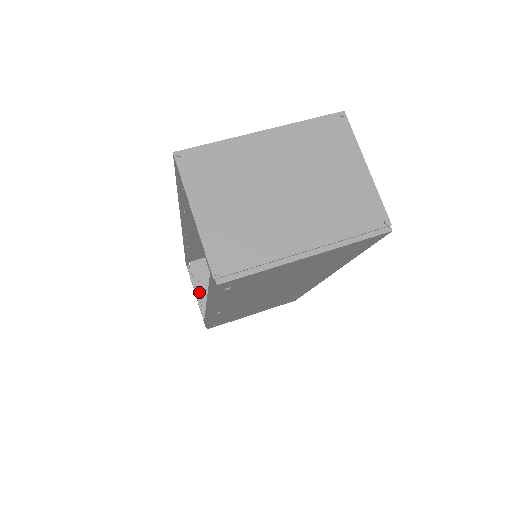
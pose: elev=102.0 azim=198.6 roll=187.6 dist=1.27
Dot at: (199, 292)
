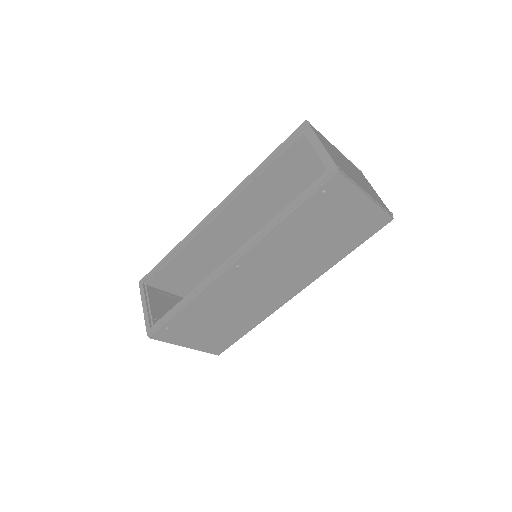
Dot at: occluded
